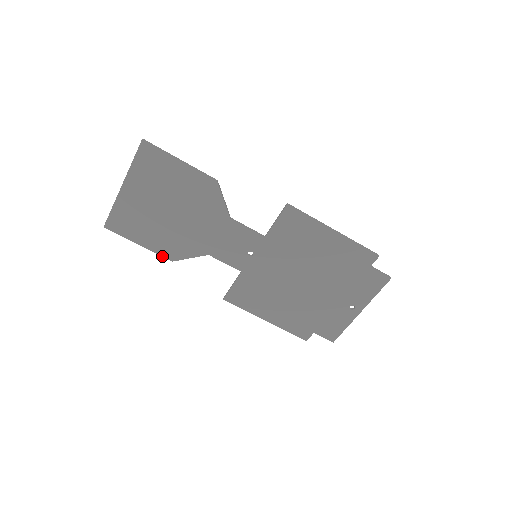
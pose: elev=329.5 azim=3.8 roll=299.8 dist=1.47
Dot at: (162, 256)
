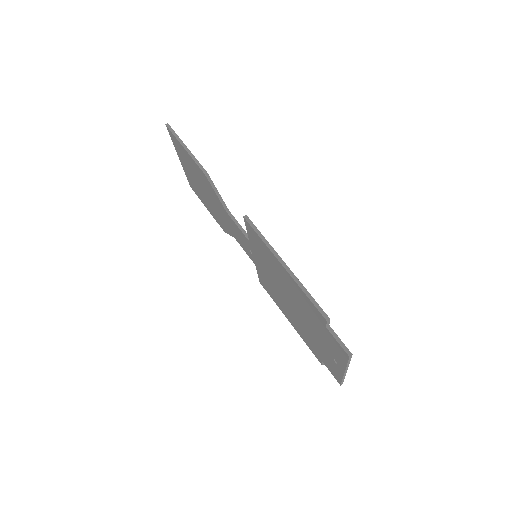
Dot at: (219, 224)
